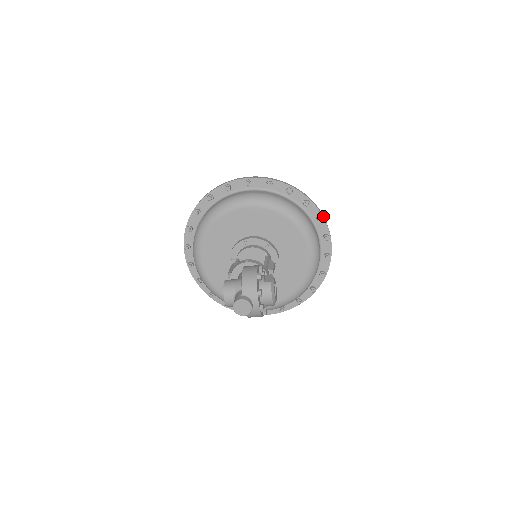
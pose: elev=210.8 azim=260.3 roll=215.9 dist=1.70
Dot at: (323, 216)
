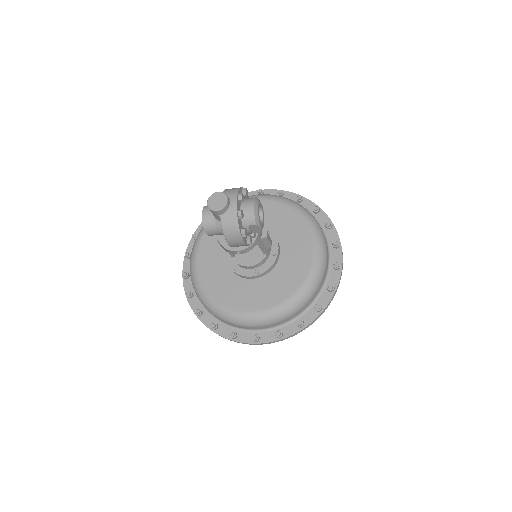
Dot at: (334, 226)
